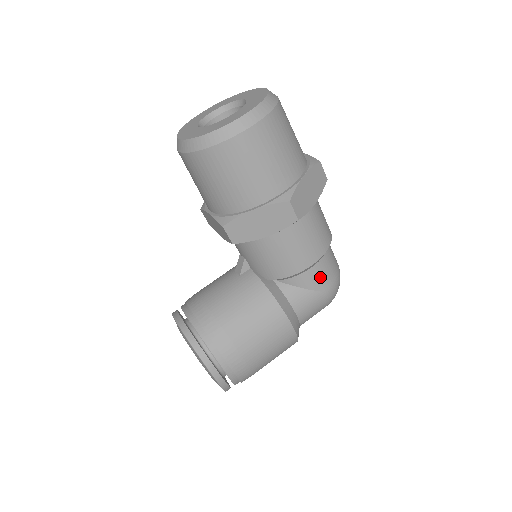
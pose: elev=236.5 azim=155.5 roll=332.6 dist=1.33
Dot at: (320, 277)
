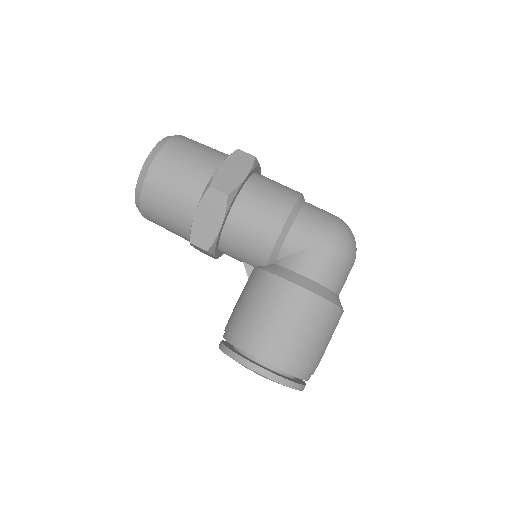
Dot at: (306, 232)
